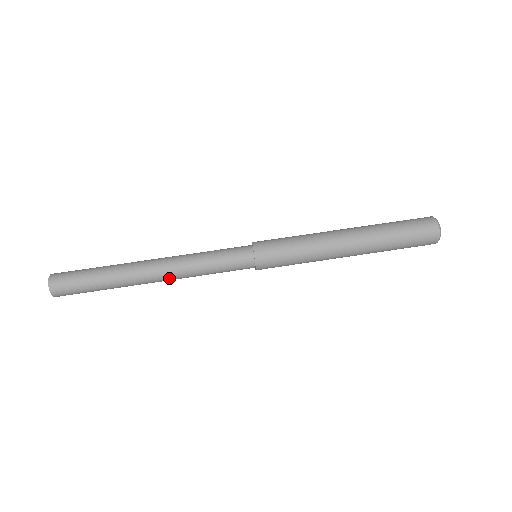
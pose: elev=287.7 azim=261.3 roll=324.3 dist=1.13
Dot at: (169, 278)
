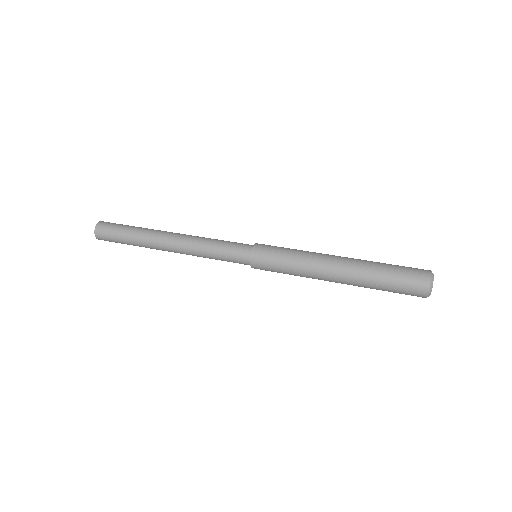
Dot at: (180, 246)
